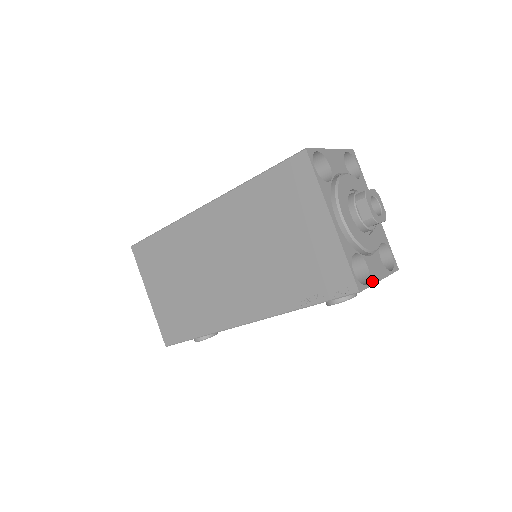
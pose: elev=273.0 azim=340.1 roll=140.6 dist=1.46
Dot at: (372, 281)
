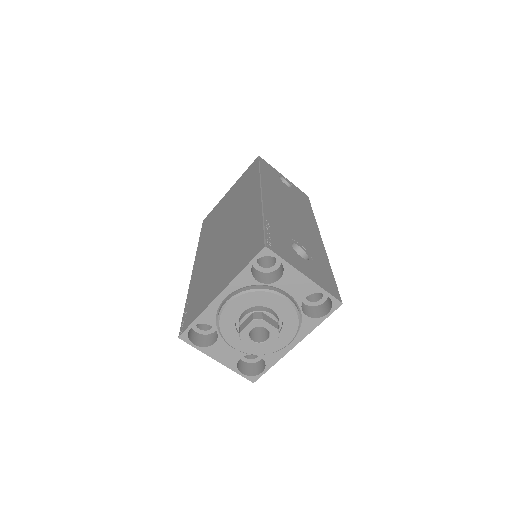
Dot at: (205, 350)
